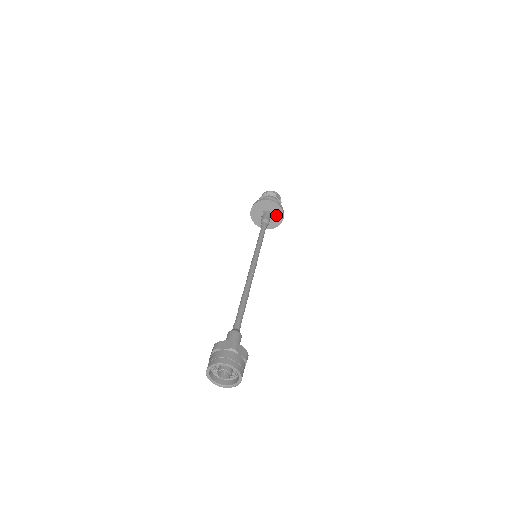
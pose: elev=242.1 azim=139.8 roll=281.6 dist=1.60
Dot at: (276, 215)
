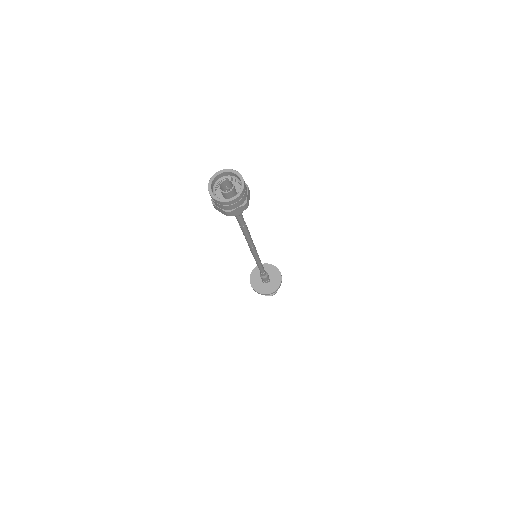
Dot at: (274, 276)
